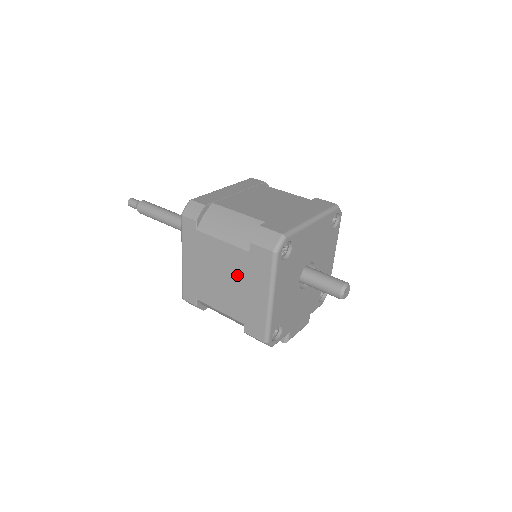
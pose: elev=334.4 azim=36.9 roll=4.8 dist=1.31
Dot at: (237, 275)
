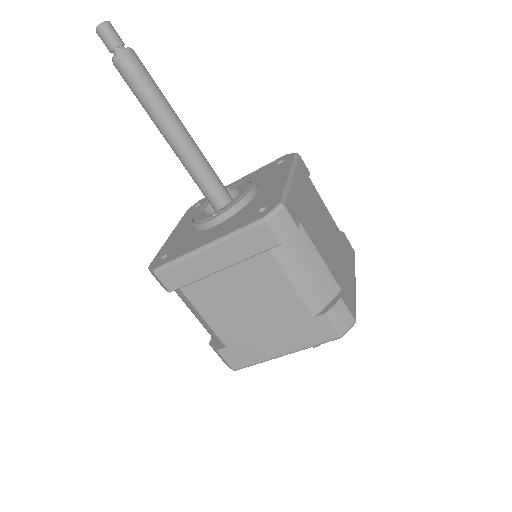
Dot at: (272, 318)
